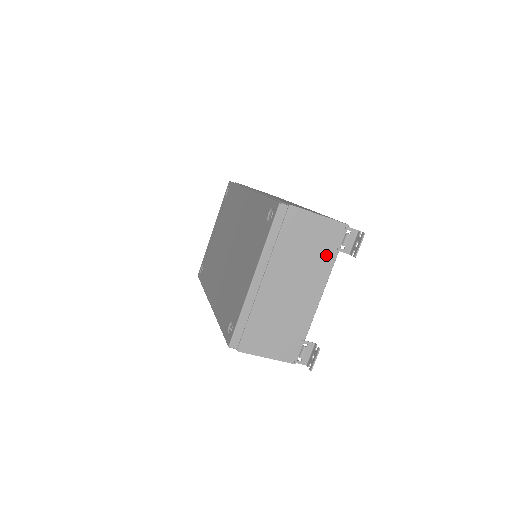
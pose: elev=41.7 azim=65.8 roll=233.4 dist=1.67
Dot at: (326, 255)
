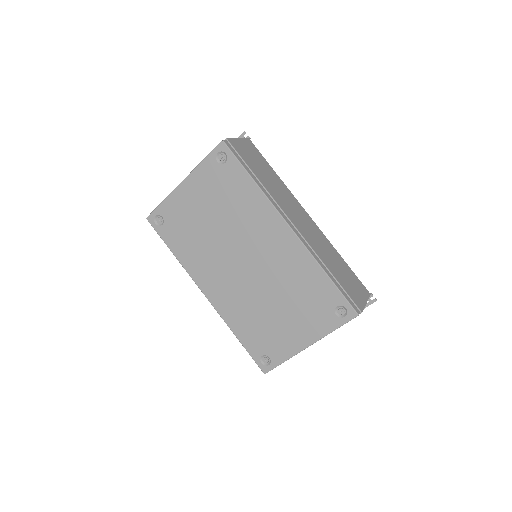
Dot at: occluded
